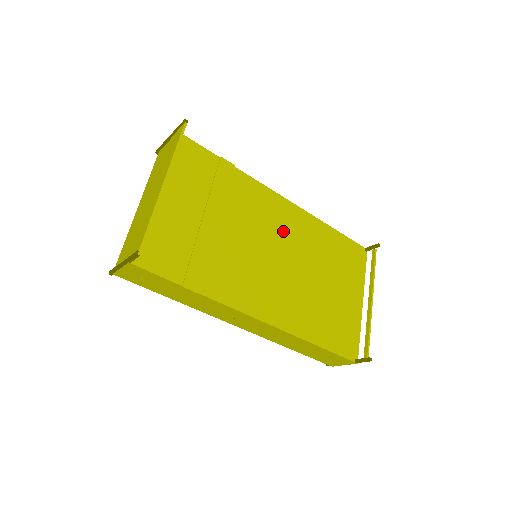
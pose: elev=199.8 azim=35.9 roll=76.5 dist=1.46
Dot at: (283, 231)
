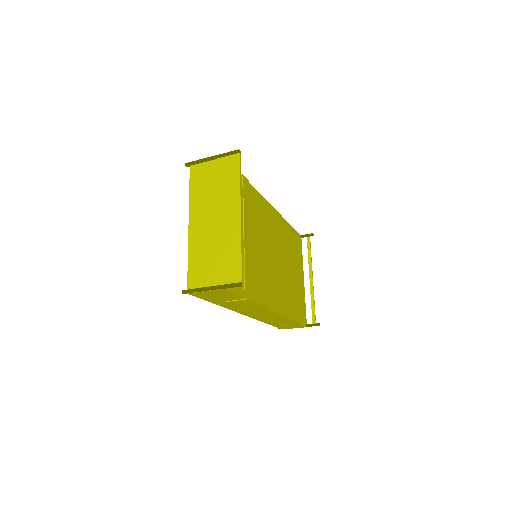
Dot at: (273, 234)
